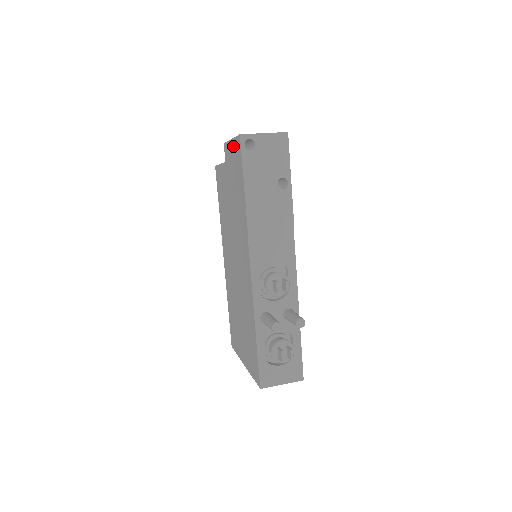
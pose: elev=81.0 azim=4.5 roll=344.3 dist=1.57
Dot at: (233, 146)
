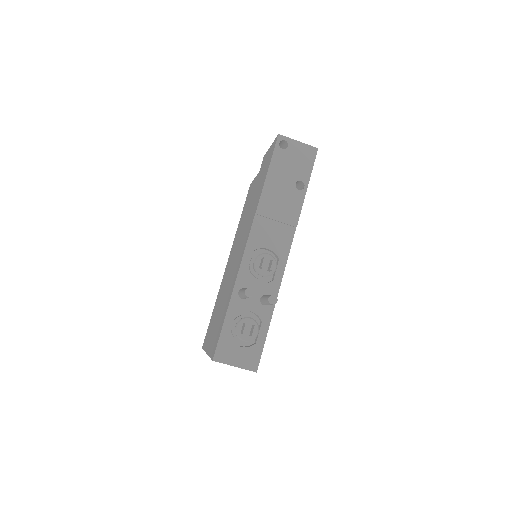
Dot at: (270, 149)
